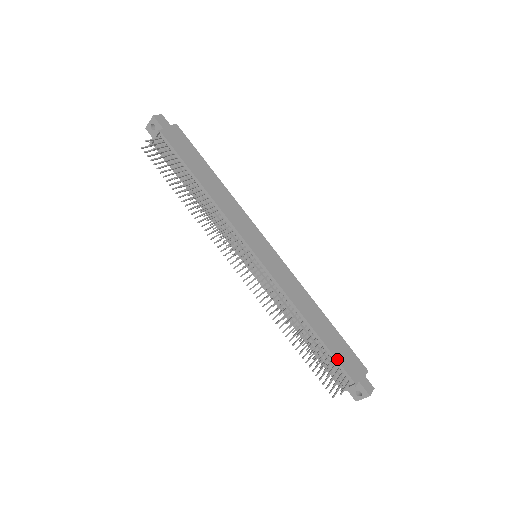
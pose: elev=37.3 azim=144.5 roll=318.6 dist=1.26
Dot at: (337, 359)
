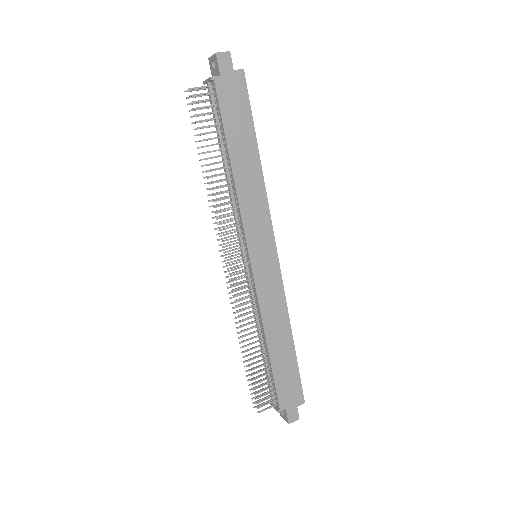
Dot at: (276, 384)
